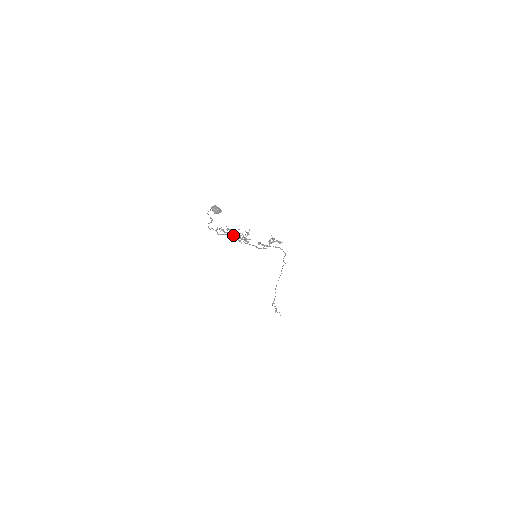
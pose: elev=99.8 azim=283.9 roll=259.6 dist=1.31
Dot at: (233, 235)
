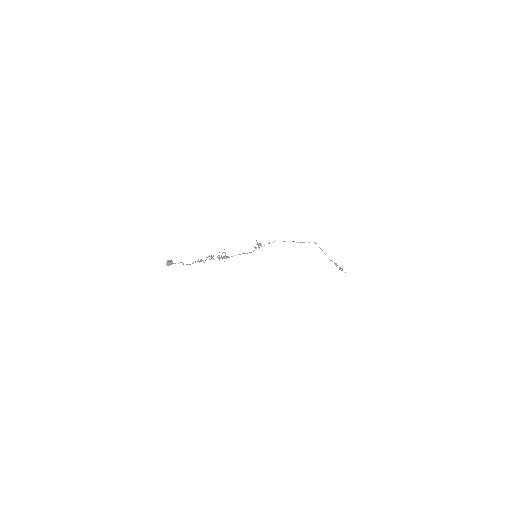
Dot at: (217, 257)
